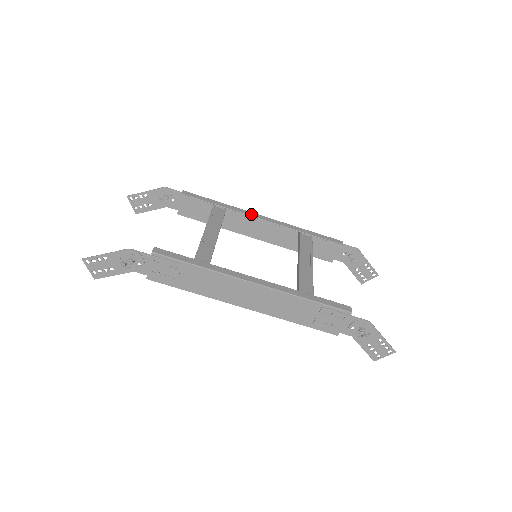
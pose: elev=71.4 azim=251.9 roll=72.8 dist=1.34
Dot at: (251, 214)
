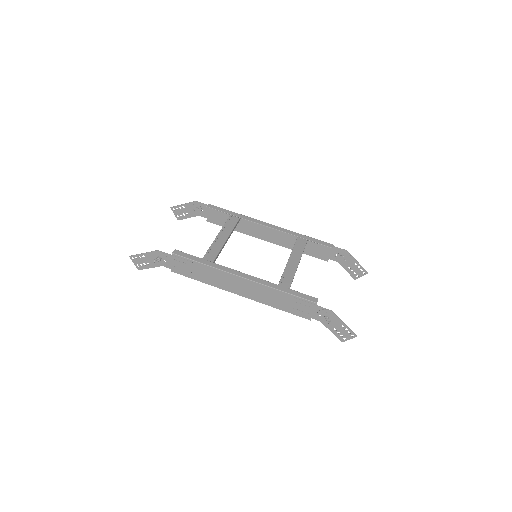
Dot at: (259, 222)
